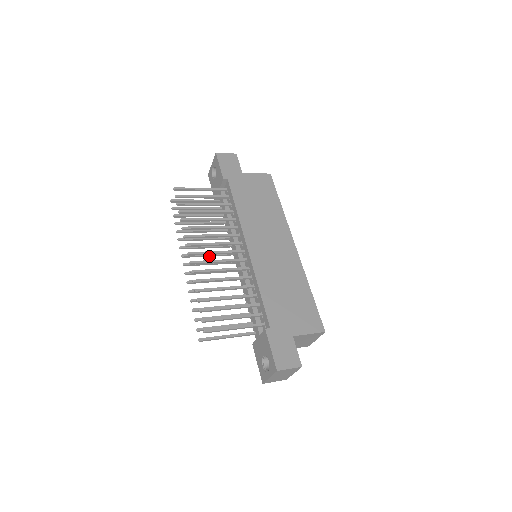
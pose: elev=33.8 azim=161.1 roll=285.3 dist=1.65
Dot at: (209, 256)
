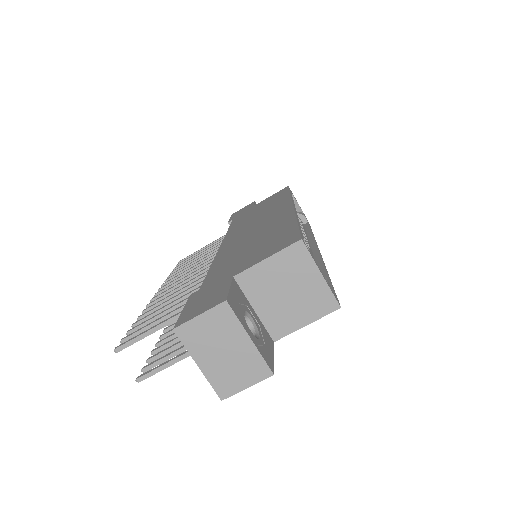
Dot at: occluded
